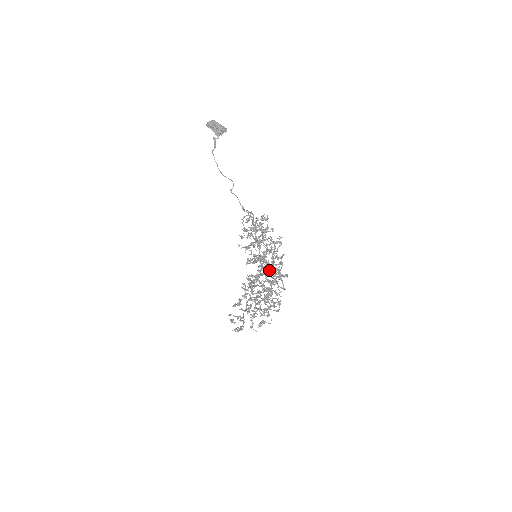
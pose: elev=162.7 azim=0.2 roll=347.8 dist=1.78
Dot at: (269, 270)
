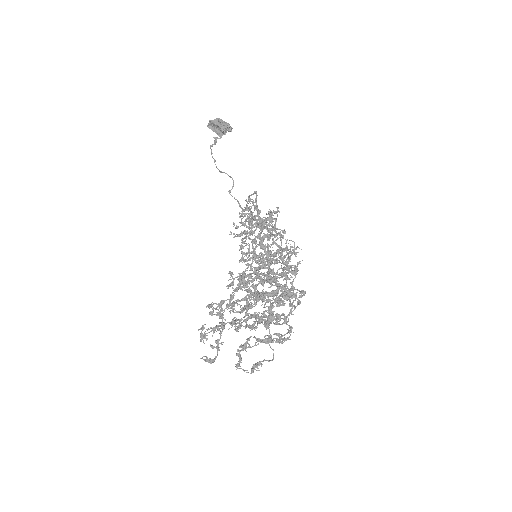
Dot at: (275, 276)
